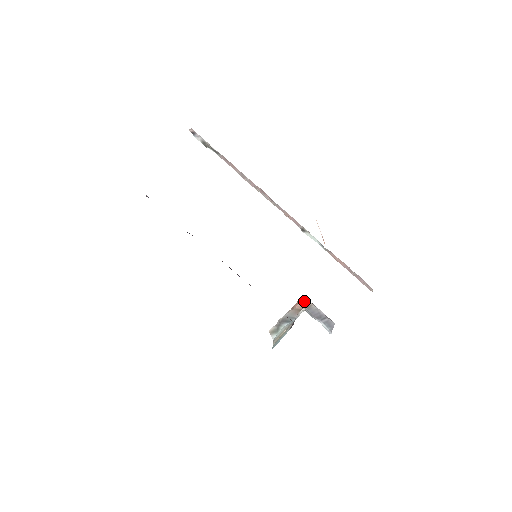
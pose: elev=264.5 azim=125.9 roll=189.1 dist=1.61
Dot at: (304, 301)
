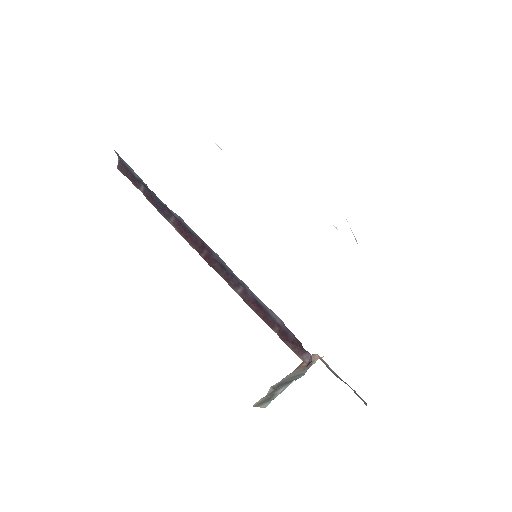
Dot at: (316, 355)
